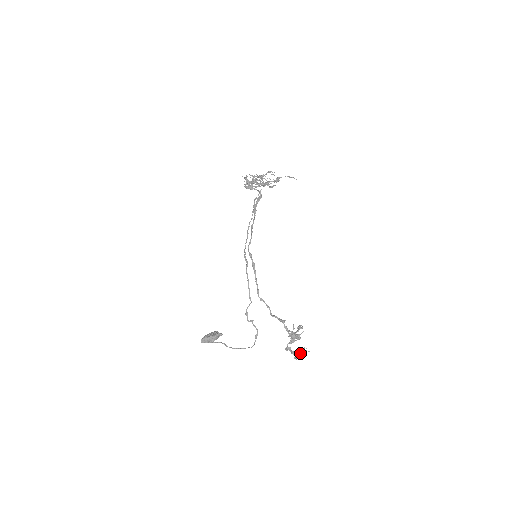
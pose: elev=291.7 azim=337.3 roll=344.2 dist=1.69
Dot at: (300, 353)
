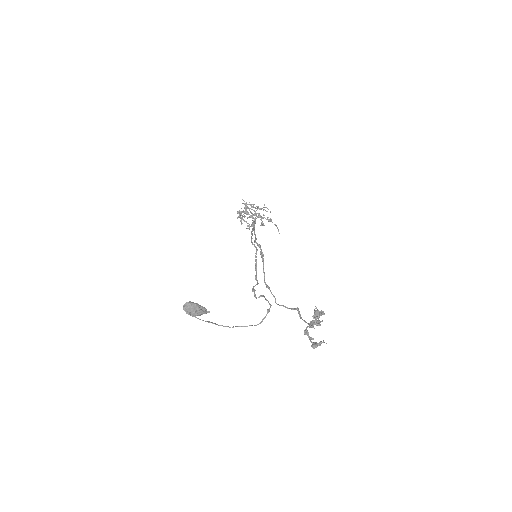
Dot at: (317, 343)
